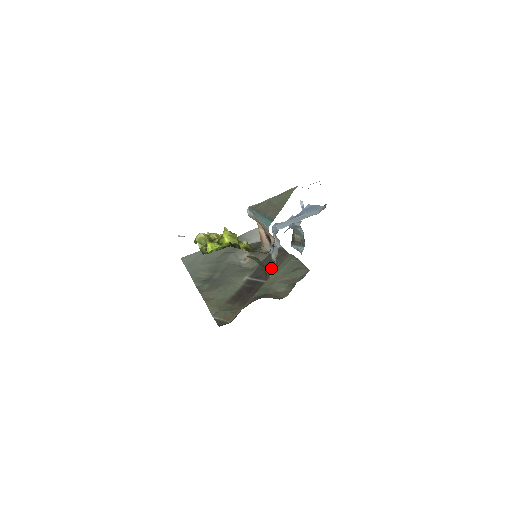
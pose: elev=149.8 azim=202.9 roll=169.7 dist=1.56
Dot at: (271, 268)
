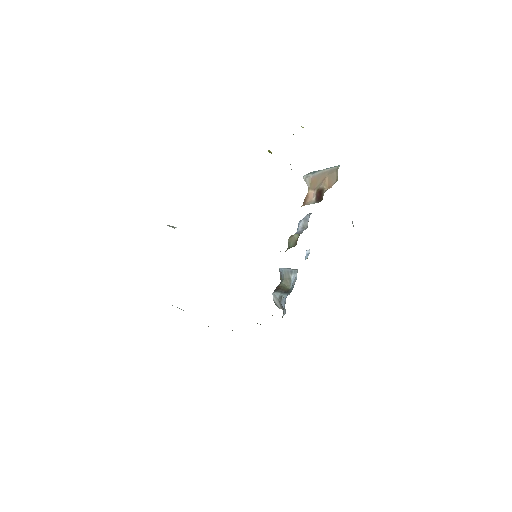
Dot at: occluded
